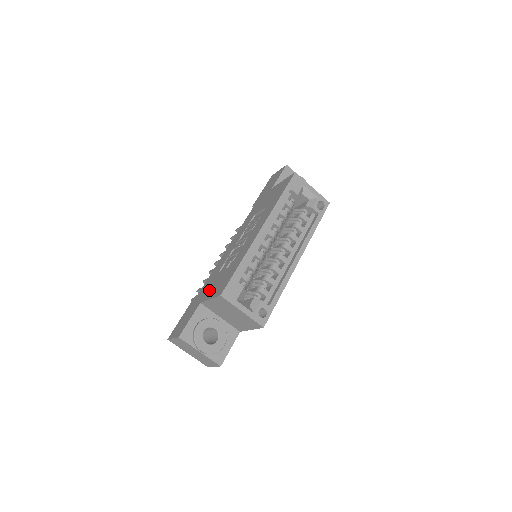
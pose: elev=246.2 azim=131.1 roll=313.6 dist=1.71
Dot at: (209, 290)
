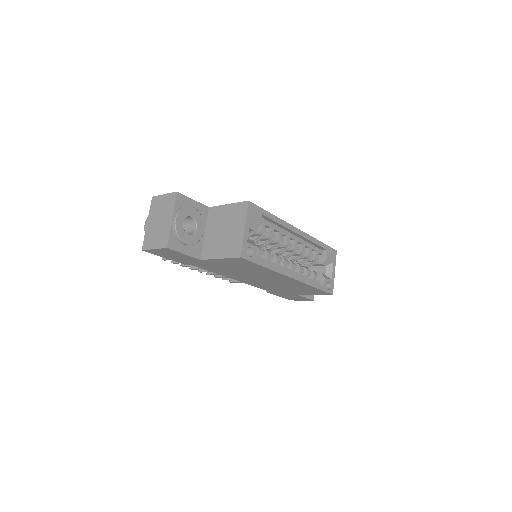
Dot at: occluded
